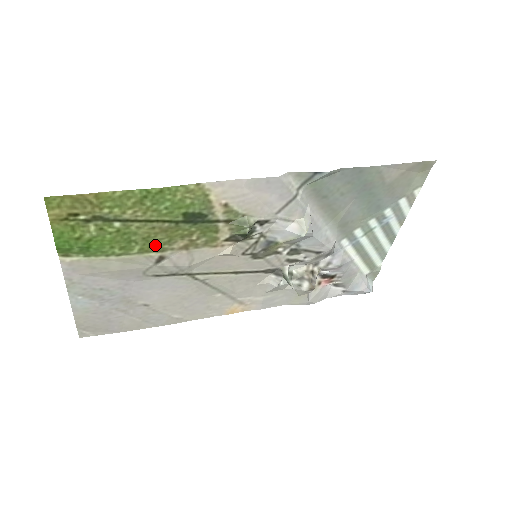
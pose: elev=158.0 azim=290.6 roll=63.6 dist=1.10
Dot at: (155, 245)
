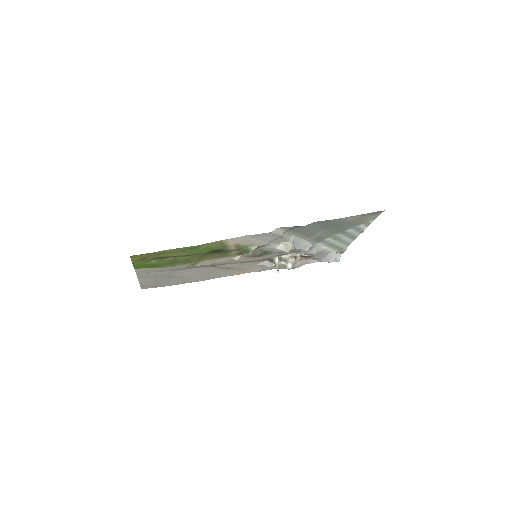
Dot at: (191, 261)
